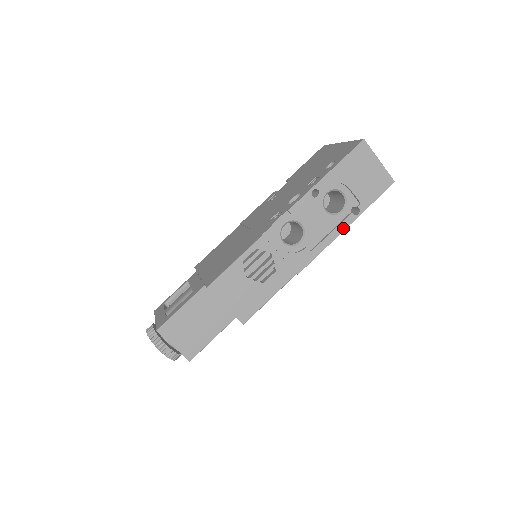
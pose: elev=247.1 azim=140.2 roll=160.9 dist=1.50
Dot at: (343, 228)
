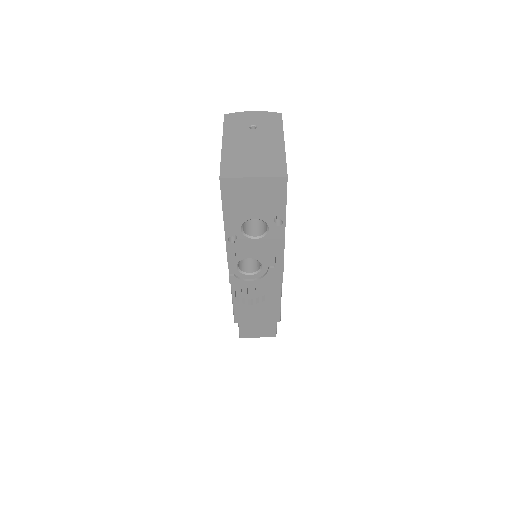
Dot at: (282, 239)
